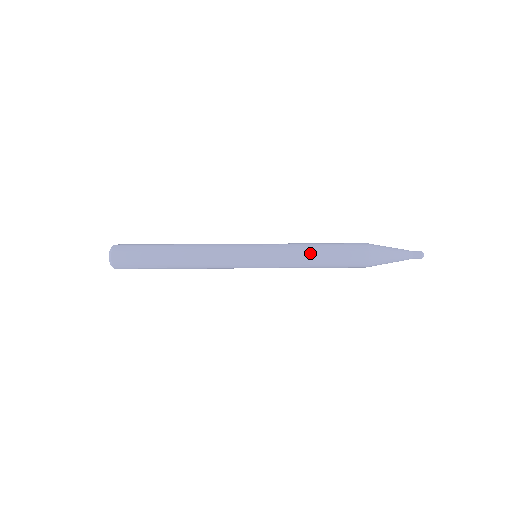
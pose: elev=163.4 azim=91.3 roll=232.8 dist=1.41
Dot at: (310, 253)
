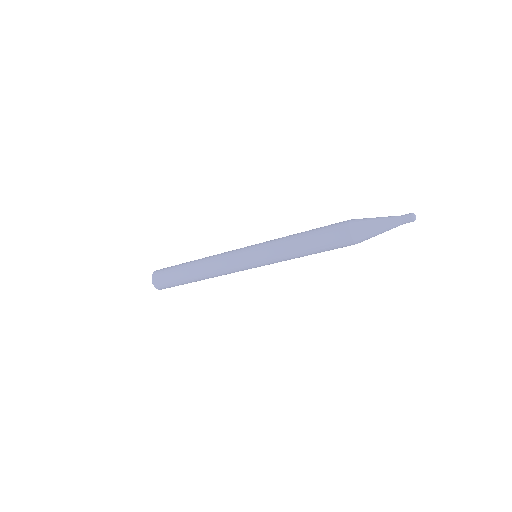
Dot at: occluded
